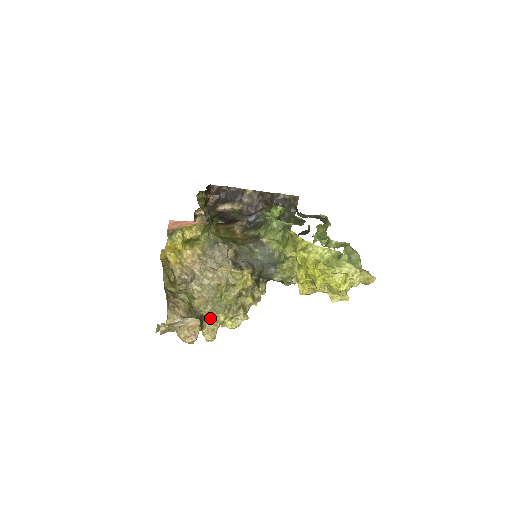
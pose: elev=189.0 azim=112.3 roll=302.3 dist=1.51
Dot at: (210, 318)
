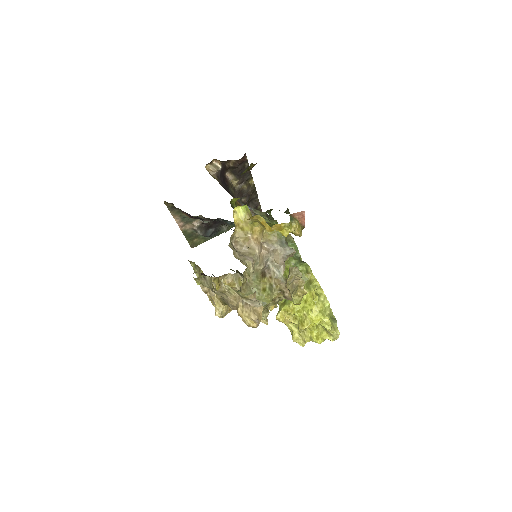
Dot at: occluded
